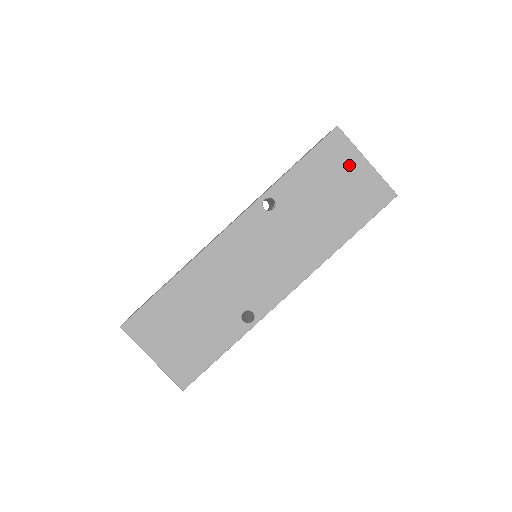
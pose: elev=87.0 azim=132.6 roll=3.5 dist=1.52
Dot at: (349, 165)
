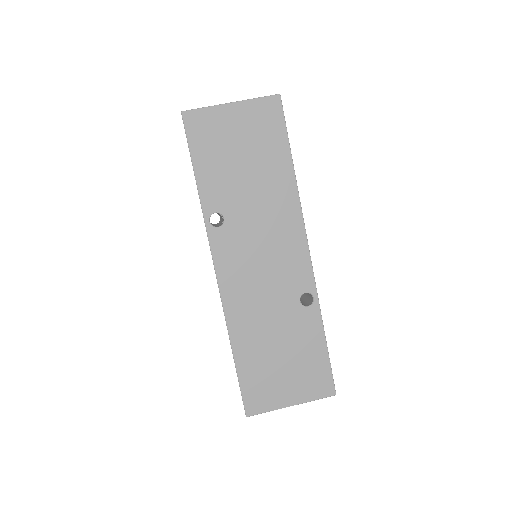
Dot at: (224, 123)
